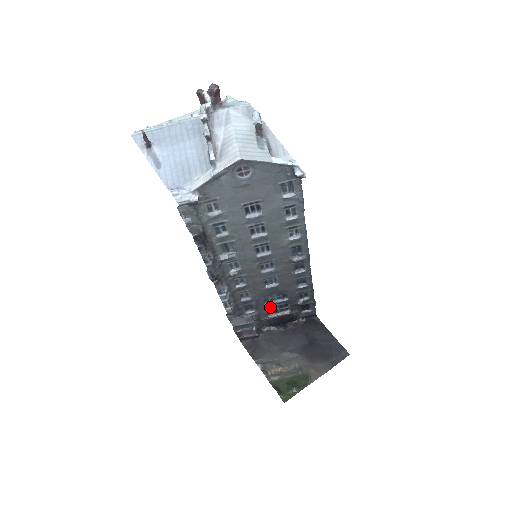
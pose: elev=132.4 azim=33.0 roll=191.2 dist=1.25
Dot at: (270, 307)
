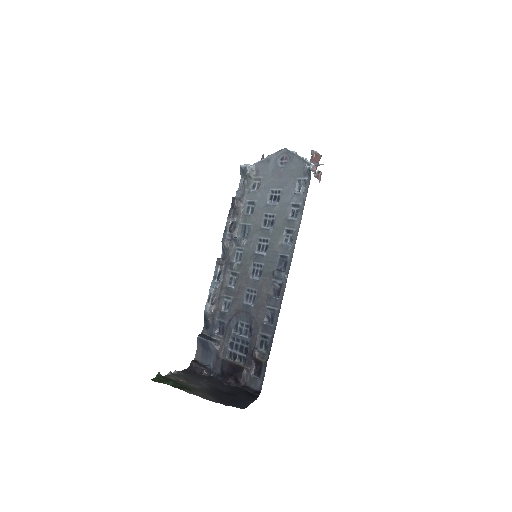
Dot at: (234, 343)
